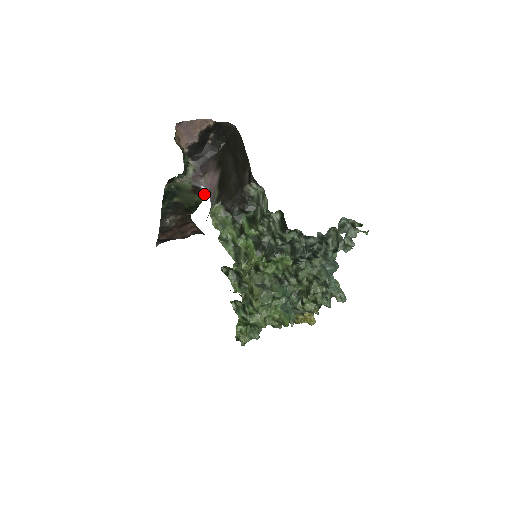
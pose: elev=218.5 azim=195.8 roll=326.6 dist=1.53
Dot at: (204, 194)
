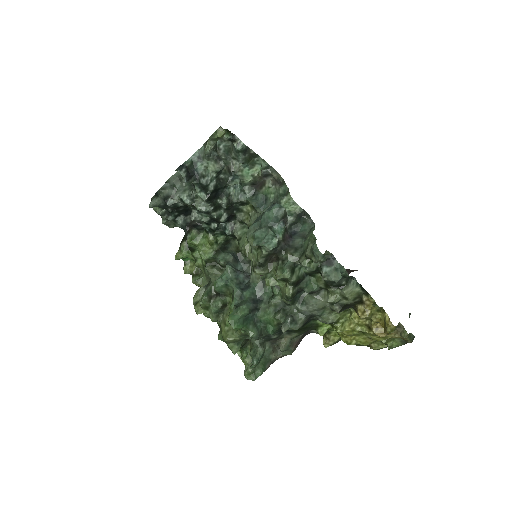
Dot at: occluded
